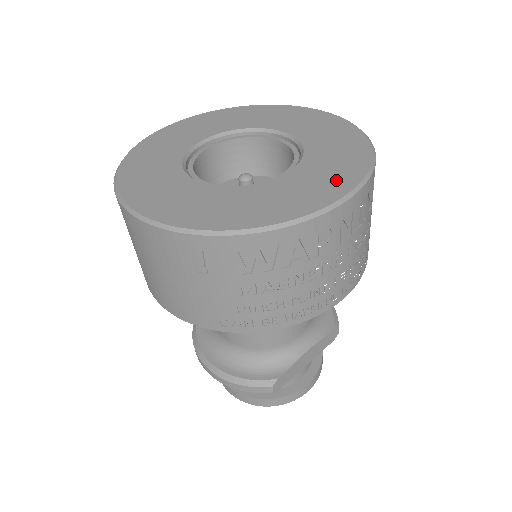
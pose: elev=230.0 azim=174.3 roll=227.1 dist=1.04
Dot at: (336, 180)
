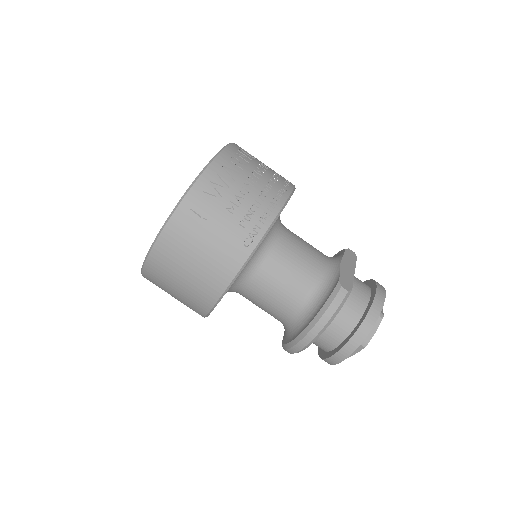
Dot at: occluded
